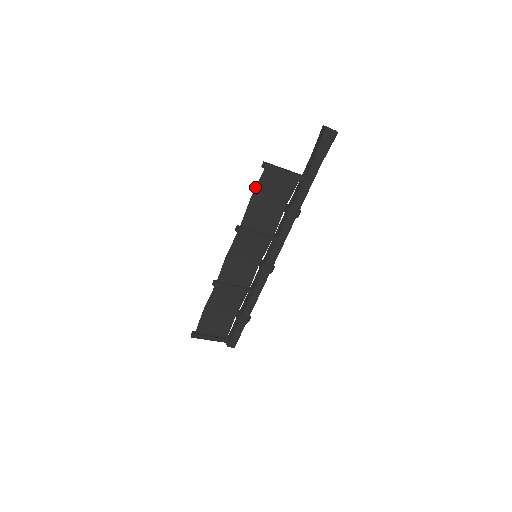
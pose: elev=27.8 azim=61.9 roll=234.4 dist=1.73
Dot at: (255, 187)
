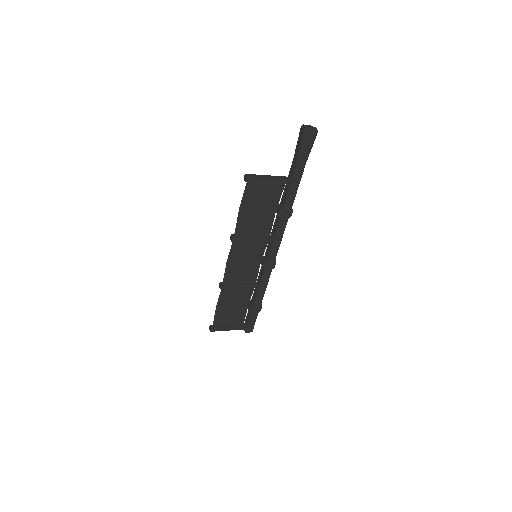
Dot at: occluded
